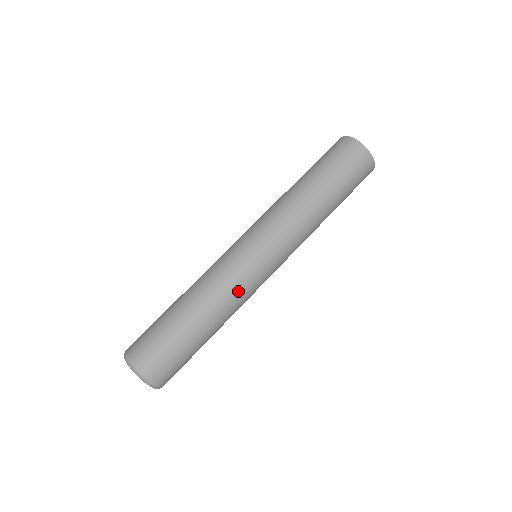
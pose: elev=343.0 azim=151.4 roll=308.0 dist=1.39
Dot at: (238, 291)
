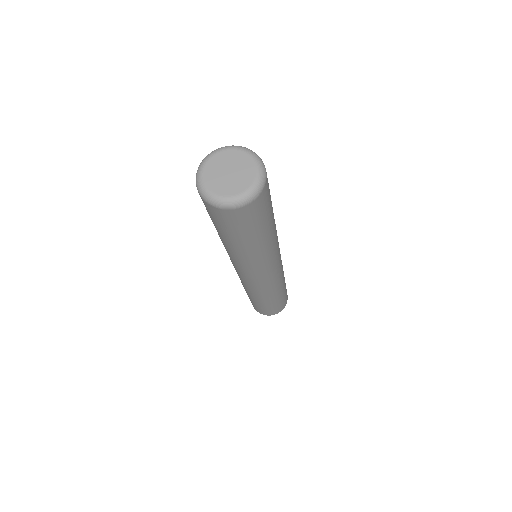
Dot at: (277, 238)
